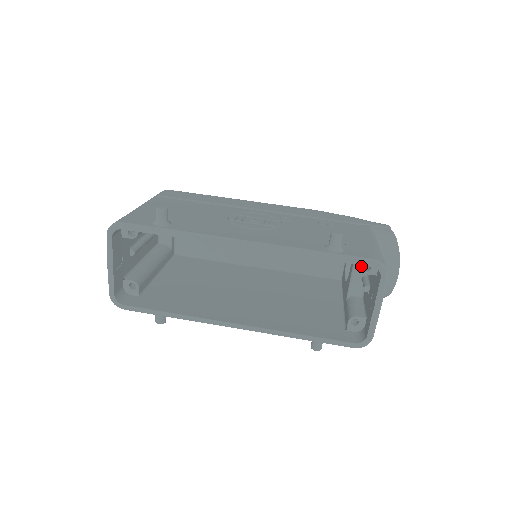
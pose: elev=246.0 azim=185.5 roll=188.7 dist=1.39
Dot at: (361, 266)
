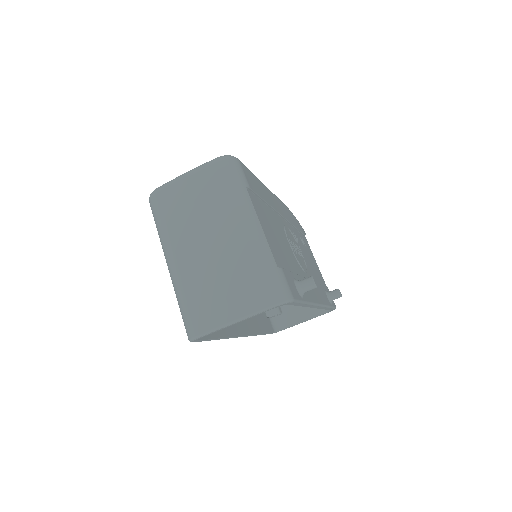
Dot at: occluded
